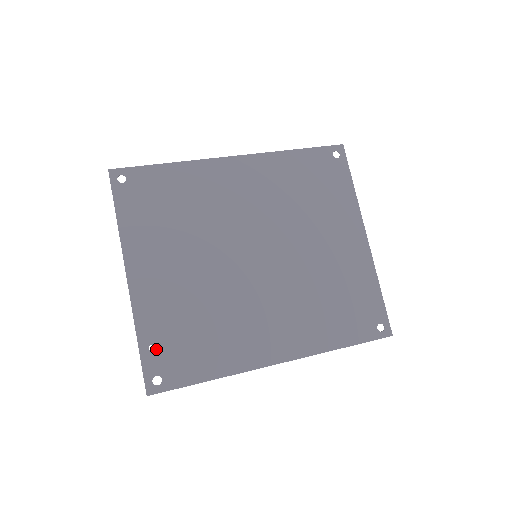
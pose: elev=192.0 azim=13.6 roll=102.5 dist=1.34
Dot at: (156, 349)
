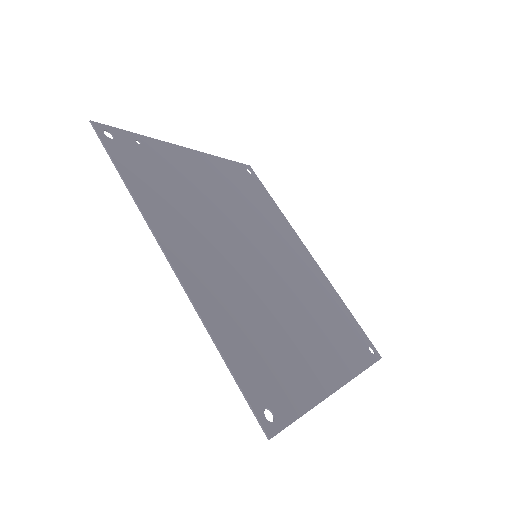
Dot at: (139, 145)
